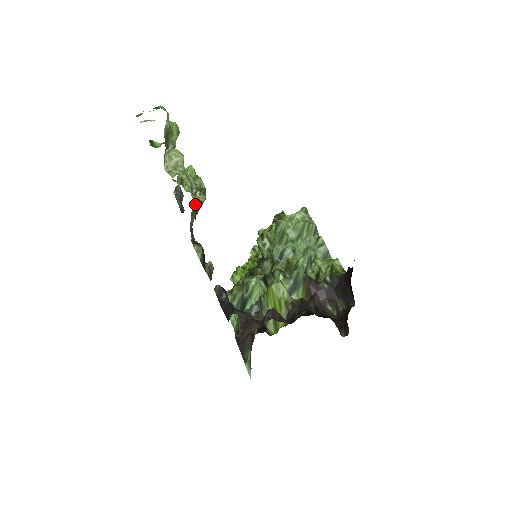
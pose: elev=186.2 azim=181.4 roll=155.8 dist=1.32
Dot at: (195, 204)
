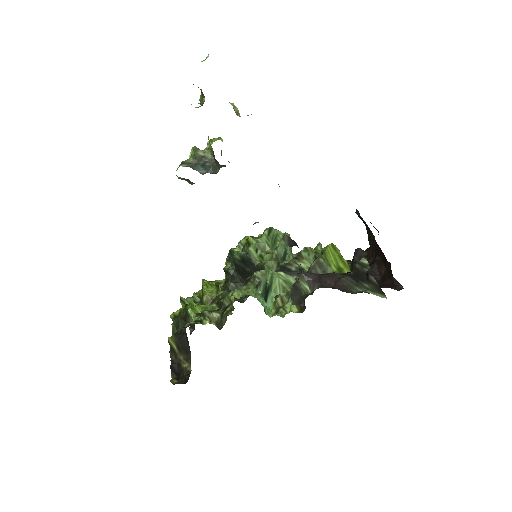
Dot at: occluded
